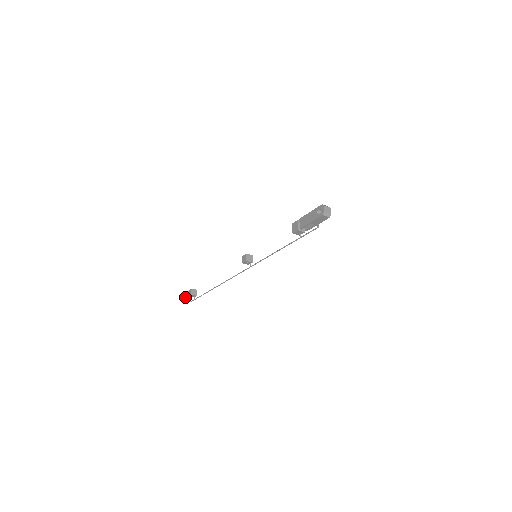
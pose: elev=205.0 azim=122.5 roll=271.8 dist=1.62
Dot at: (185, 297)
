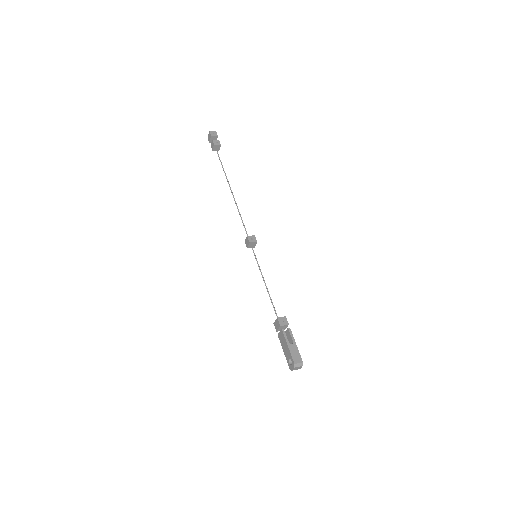
Dot at: (208, 139)
